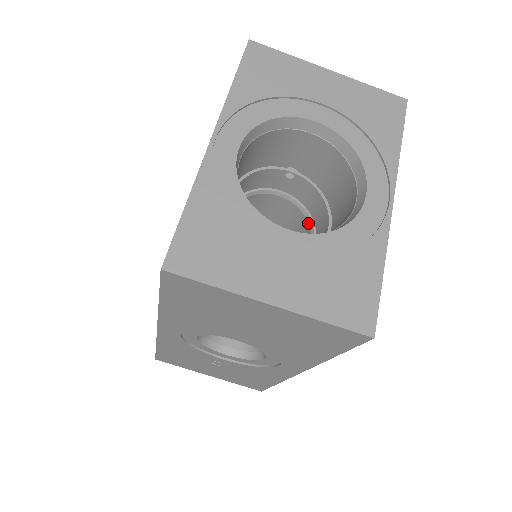
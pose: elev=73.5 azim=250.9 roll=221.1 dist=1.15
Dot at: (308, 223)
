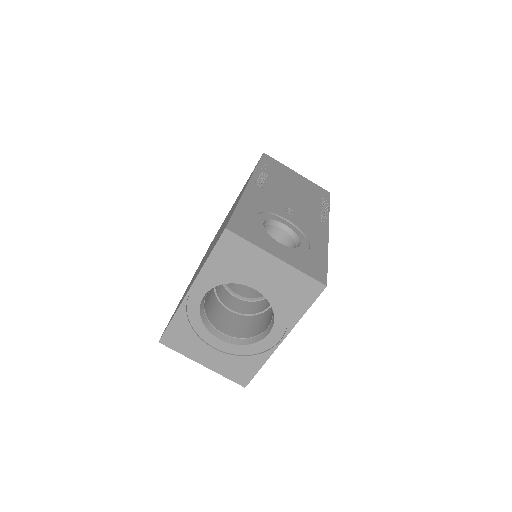
Dot at: occluded
